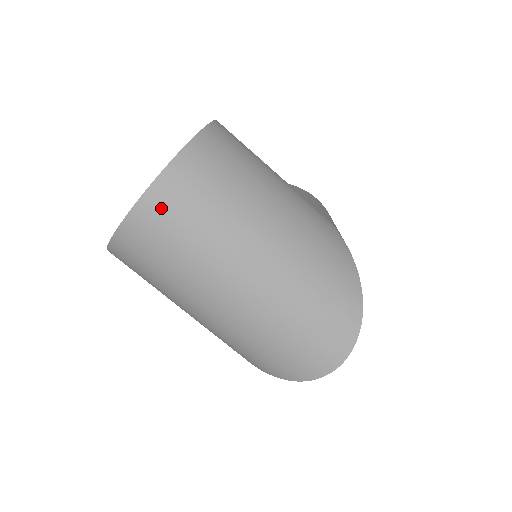
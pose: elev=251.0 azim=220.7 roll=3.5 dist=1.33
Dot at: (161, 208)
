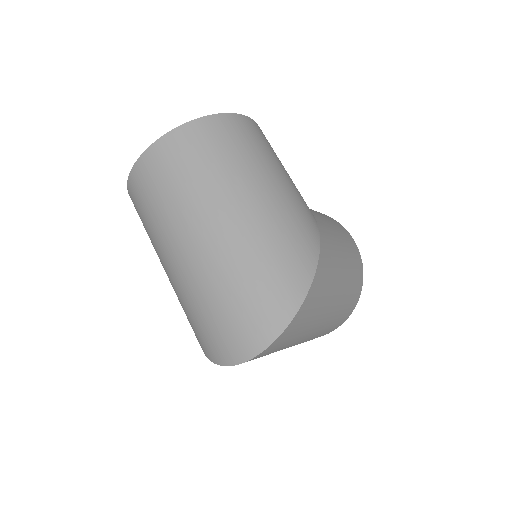
Dot at: (160, 158)
